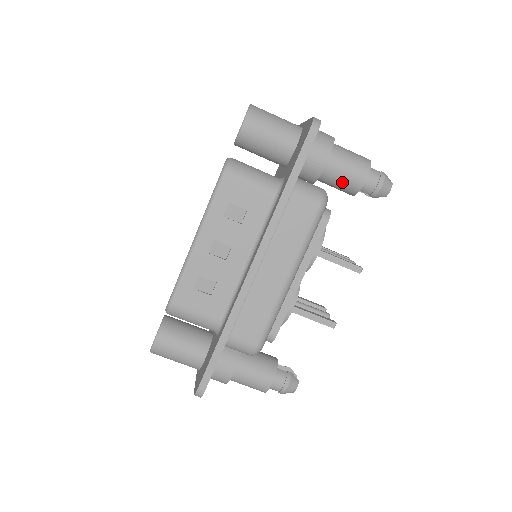
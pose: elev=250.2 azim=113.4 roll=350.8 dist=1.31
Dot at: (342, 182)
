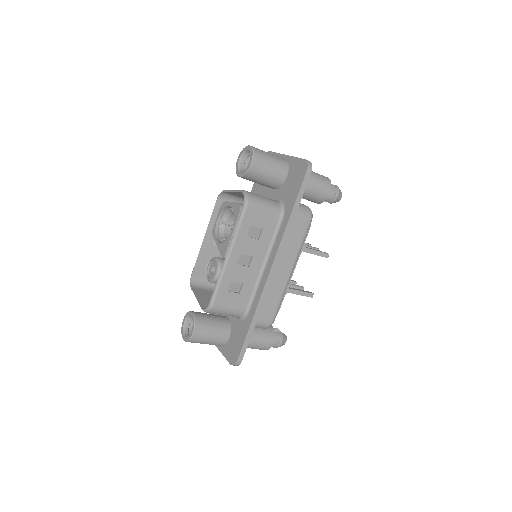
Dot at: (314, 197)
